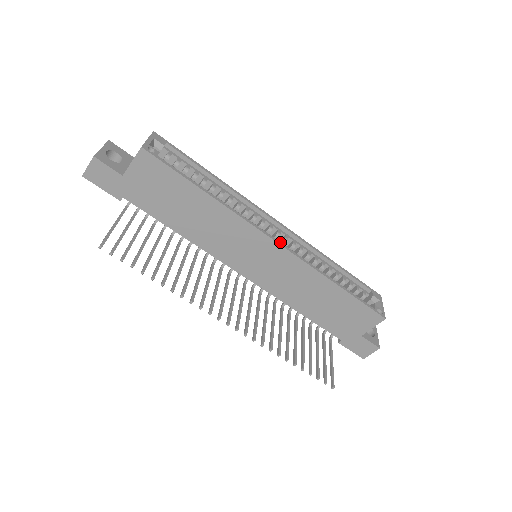
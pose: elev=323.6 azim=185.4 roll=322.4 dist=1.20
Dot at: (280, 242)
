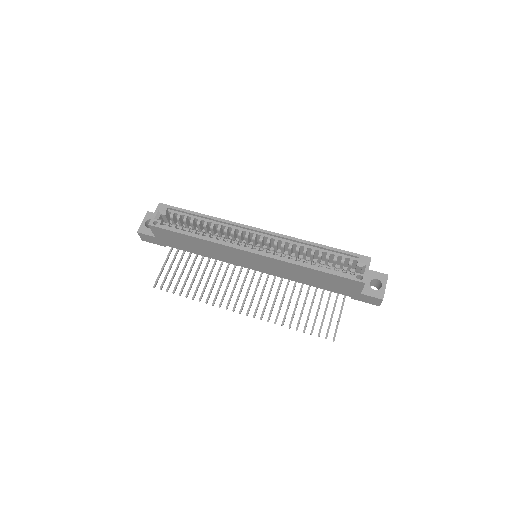
Dot at: (255, 251)
